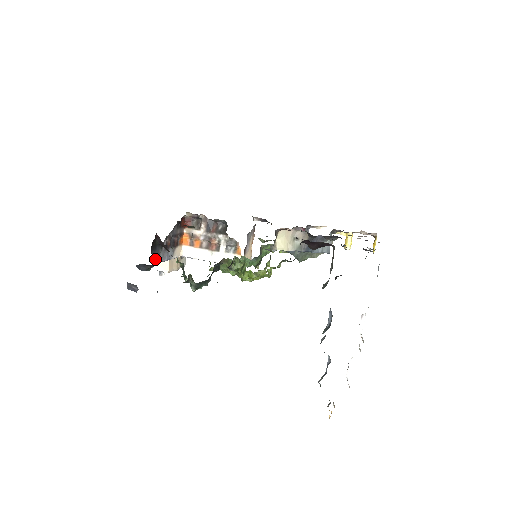
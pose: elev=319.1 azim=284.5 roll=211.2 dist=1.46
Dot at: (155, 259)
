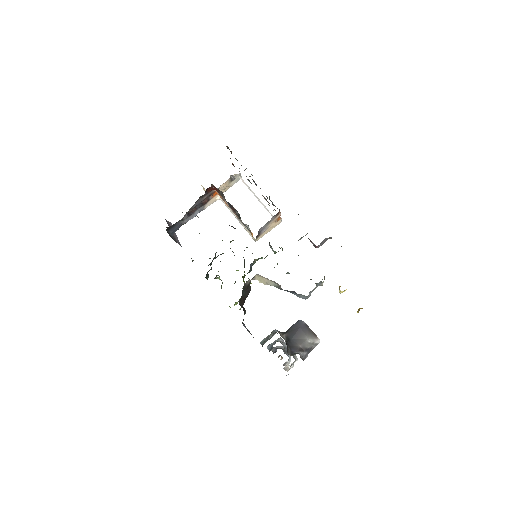
Dot at: (177, 228)
